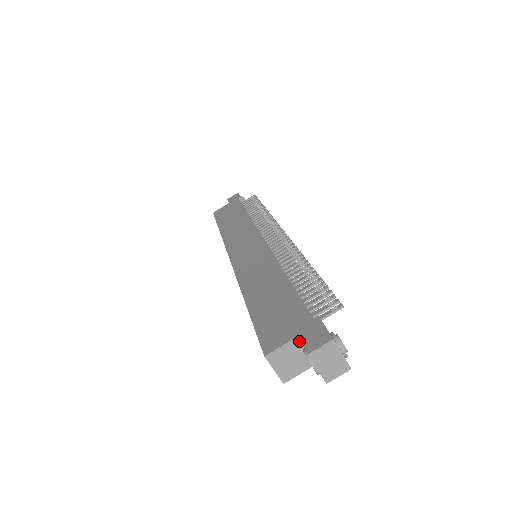
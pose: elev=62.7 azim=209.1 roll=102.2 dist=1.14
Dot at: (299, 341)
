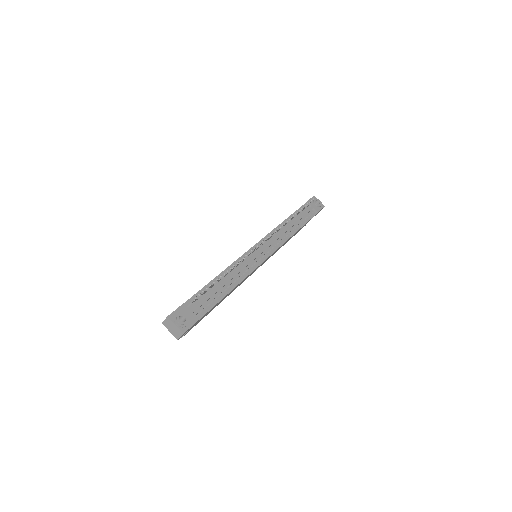
Dot at: occluded
